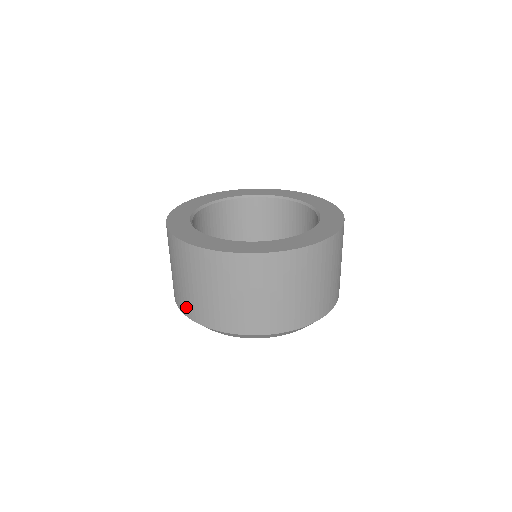
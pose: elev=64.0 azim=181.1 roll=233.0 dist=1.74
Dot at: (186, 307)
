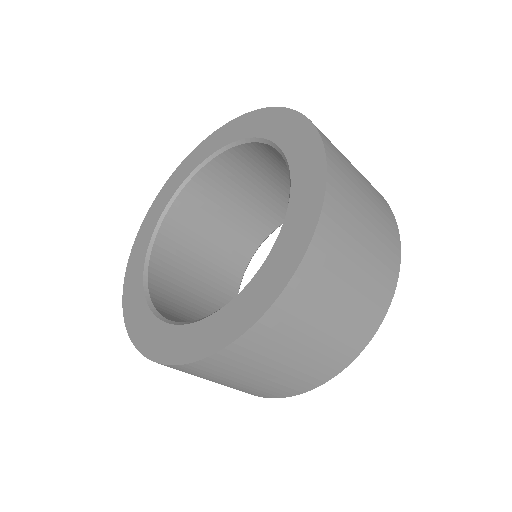
Dot at: occluded
